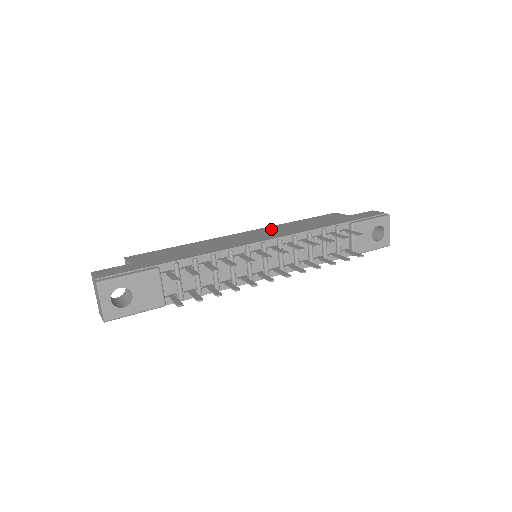
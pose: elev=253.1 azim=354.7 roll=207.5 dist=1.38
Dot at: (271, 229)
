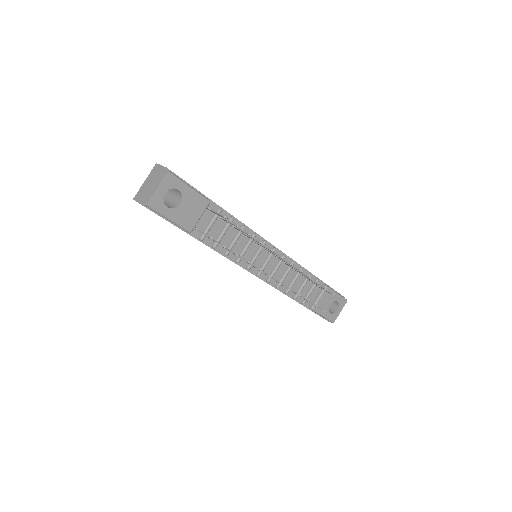
Dot at: occluded
